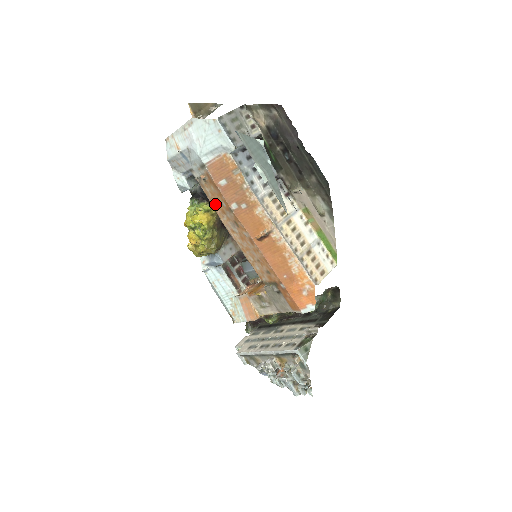
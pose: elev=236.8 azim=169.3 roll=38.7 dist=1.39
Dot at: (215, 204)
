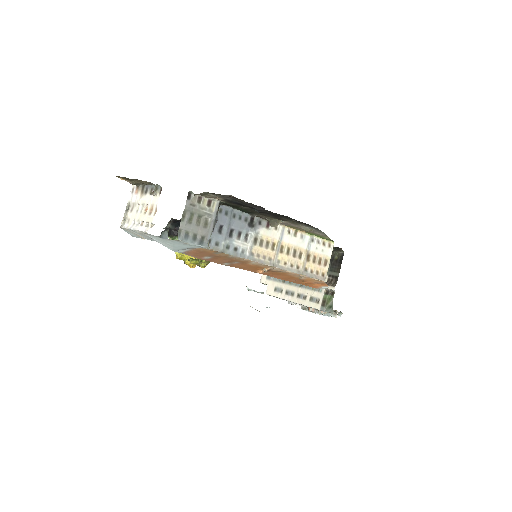
Dot at: occluded
